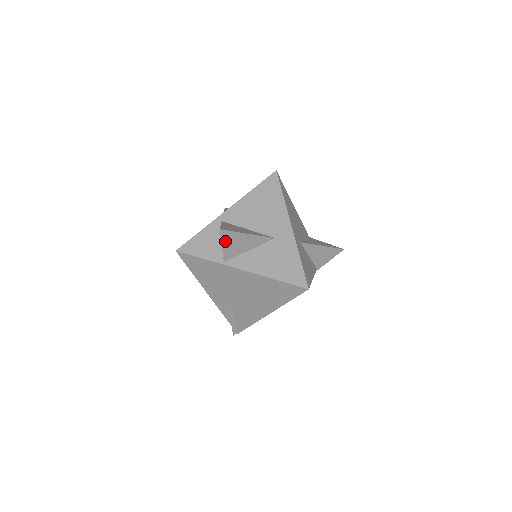
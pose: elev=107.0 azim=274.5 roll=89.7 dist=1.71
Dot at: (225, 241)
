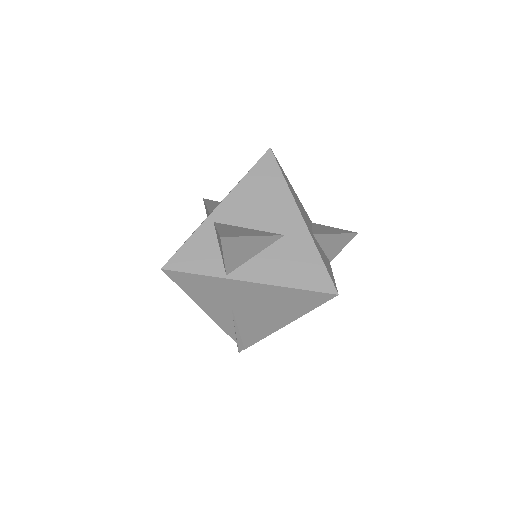
Dot at: (227, 250)
